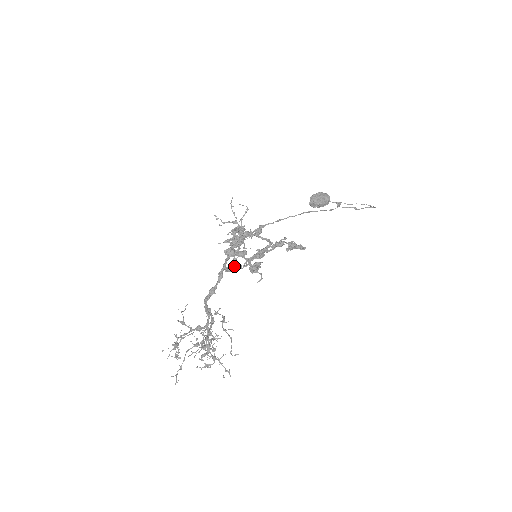
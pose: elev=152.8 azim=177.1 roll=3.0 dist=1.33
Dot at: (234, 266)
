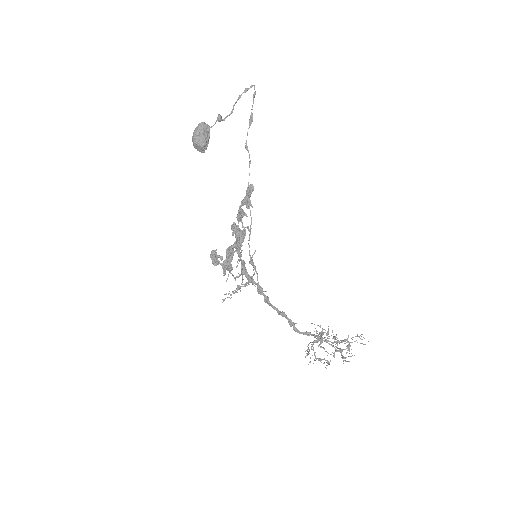
Dot at: occluded
